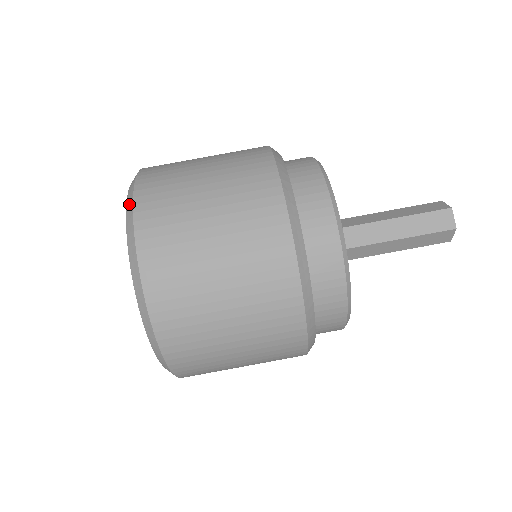
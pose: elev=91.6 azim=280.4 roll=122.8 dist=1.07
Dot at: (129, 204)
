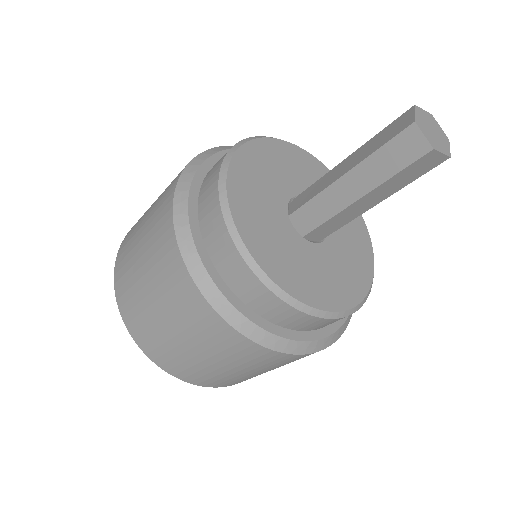
Dot at: occluded
